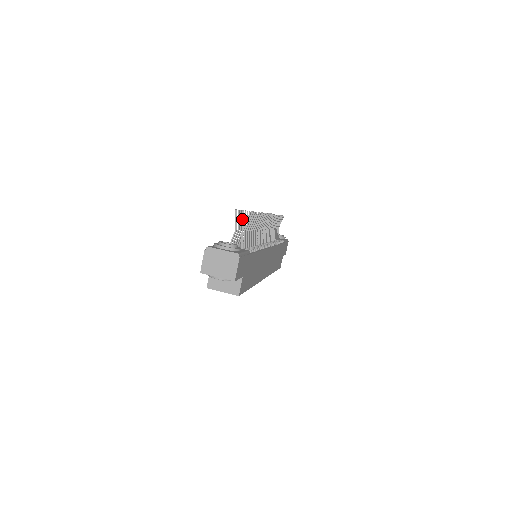
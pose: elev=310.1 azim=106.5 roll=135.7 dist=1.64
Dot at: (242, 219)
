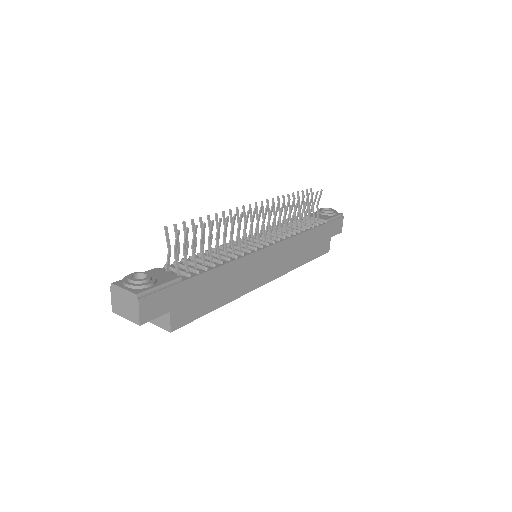
Dot at: (192, 230)
